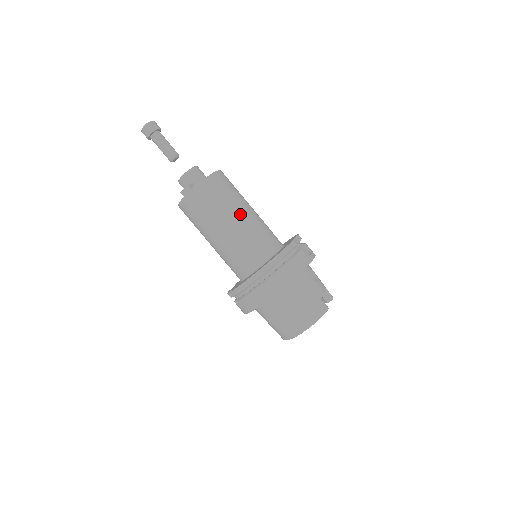
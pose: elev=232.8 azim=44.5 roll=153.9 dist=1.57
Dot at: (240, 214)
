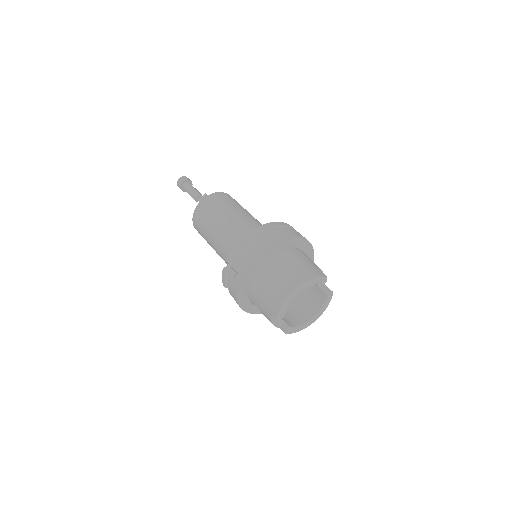
Dot at: (247, 213)
